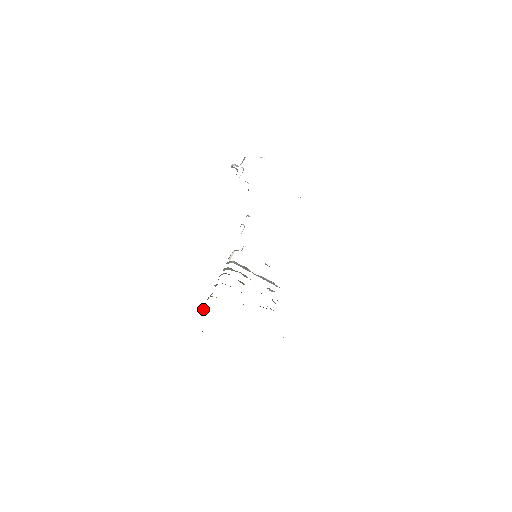
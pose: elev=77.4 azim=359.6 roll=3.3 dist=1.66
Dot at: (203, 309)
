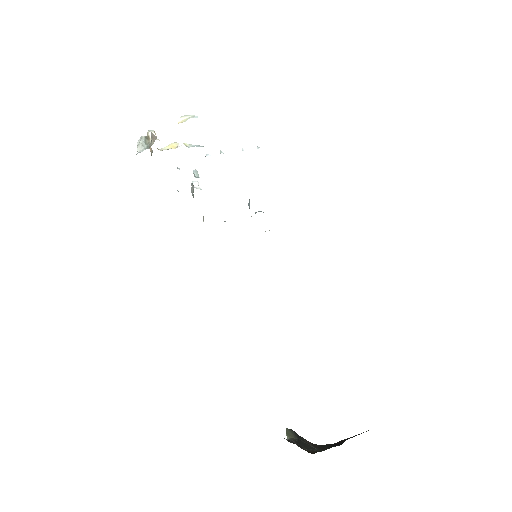
Dot at: occluded
